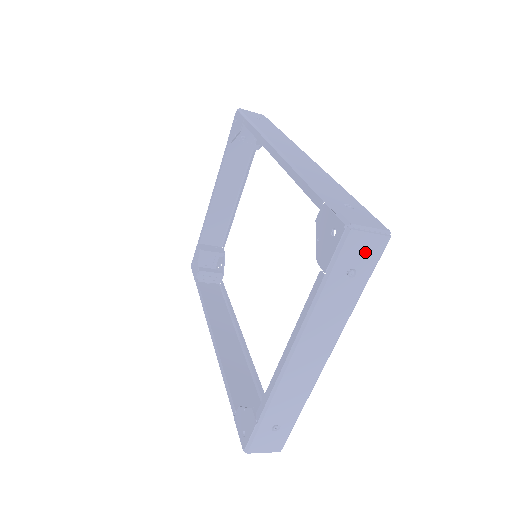
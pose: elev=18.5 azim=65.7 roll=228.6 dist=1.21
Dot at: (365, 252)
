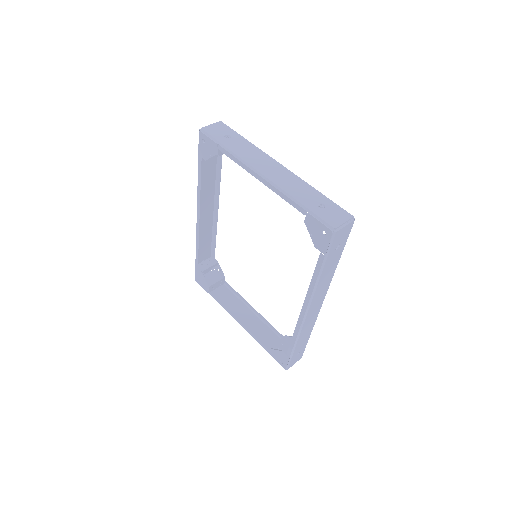
Dot at: occluded
